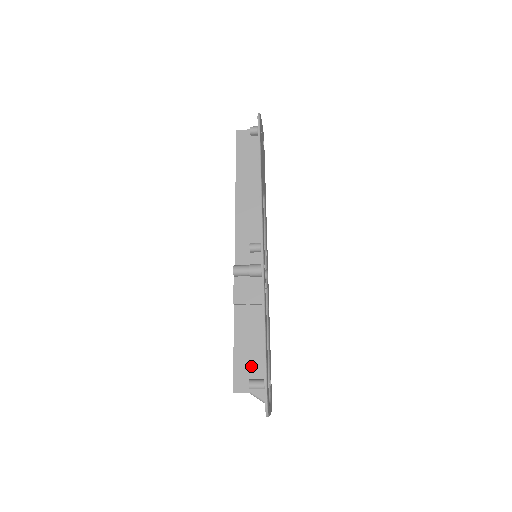
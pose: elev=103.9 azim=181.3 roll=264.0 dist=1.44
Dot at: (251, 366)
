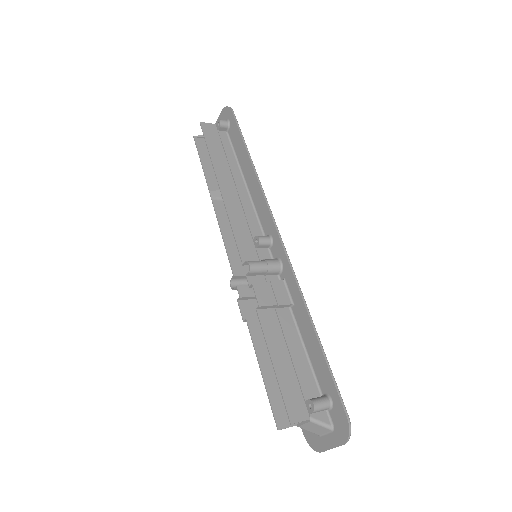
Dot at: (301, 383)
